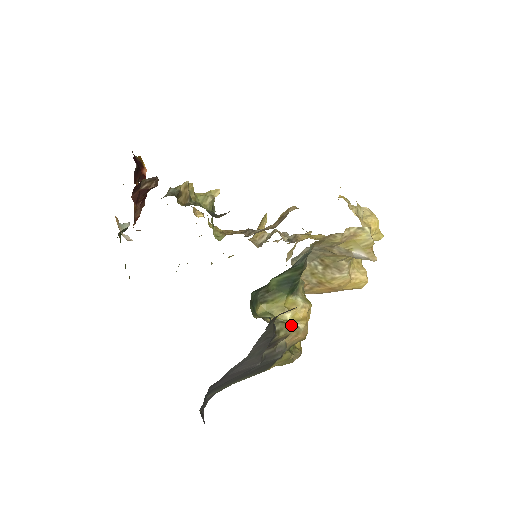
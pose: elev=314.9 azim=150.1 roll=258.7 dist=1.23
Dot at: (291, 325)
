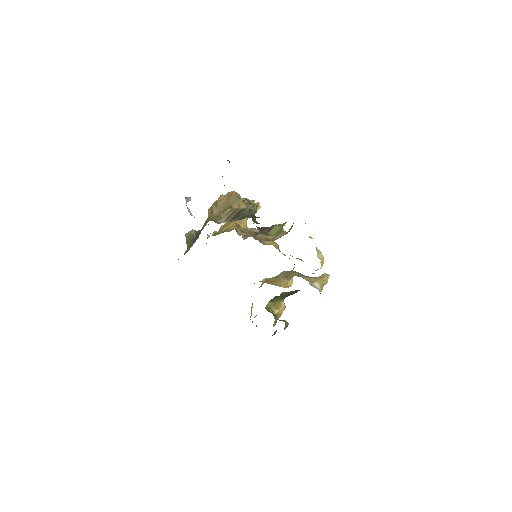
Dot at: occluded
